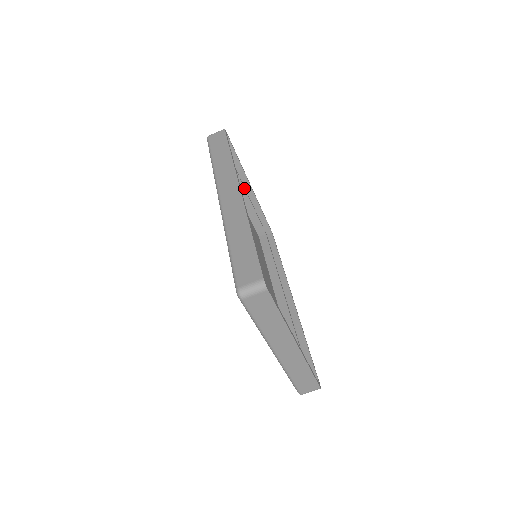
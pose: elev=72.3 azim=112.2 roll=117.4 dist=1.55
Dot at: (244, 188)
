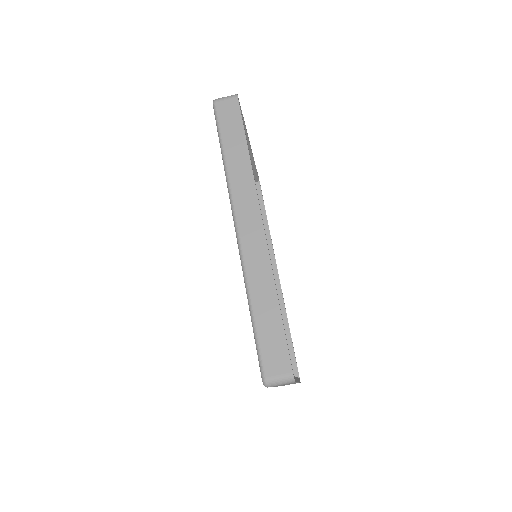
Dot at: occluded
